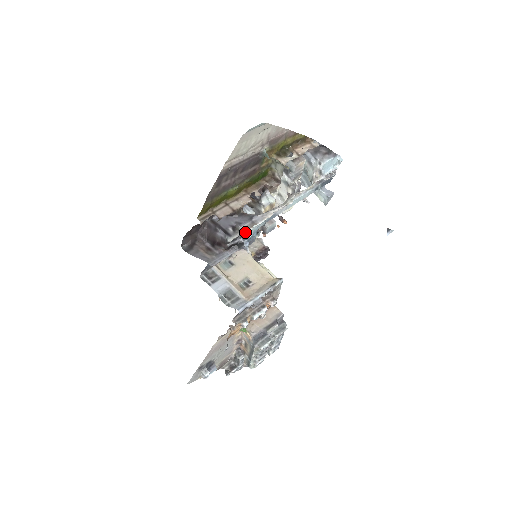
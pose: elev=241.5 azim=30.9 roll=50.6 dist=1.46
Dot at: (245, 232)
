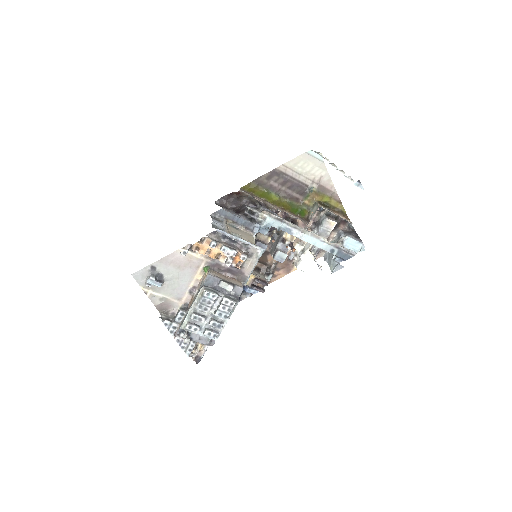
Dot at: (263, 210)
